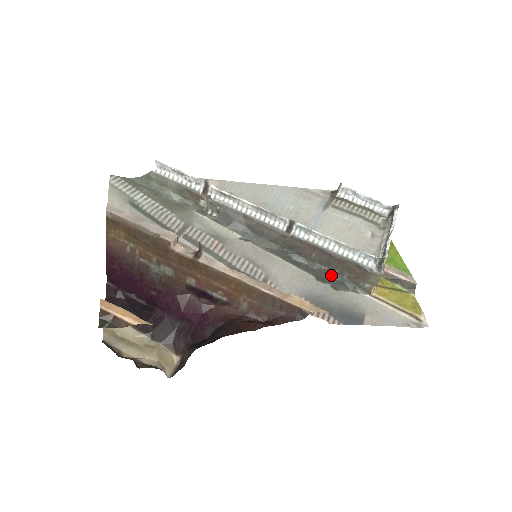
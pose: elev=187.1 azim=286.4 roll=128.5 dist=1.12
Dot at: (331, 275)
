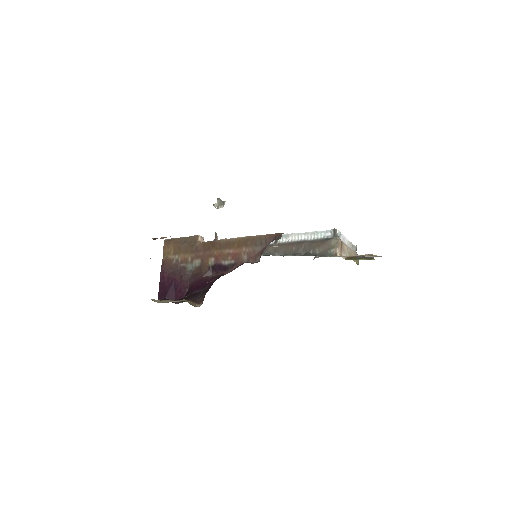
Dot at: (308, 254)
